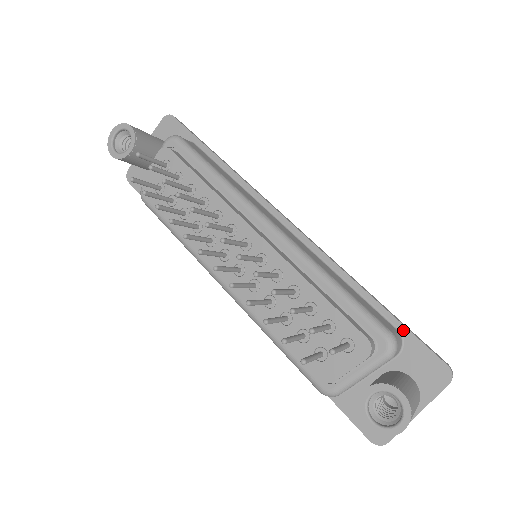
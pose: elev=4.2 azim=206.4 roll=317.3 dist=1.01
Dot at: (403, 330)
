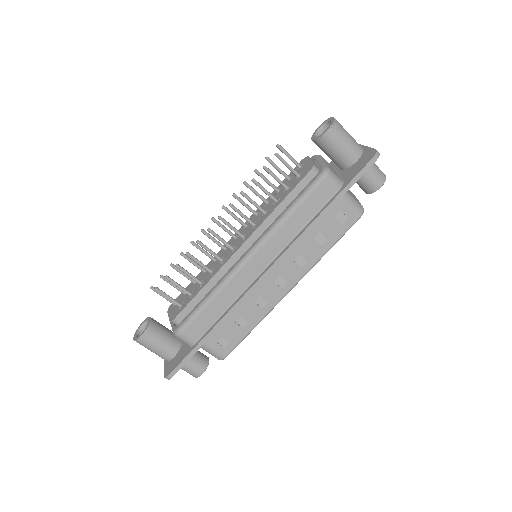
Dot at: occluded
